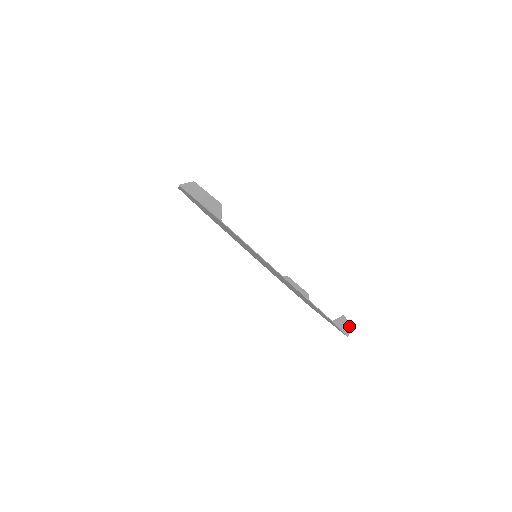
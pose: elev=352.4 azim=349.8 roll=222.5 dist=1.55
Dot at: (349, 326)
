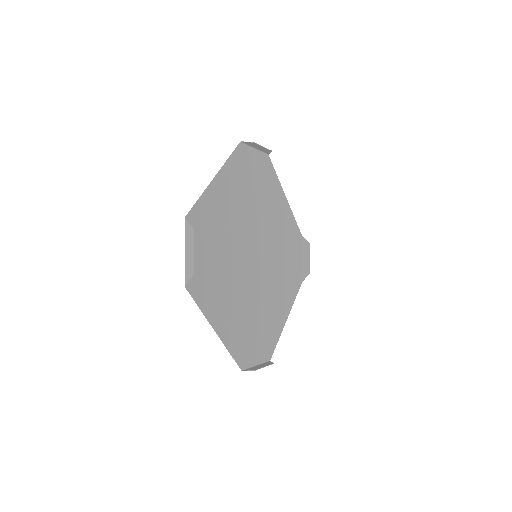
Dot at: (268, 364)
